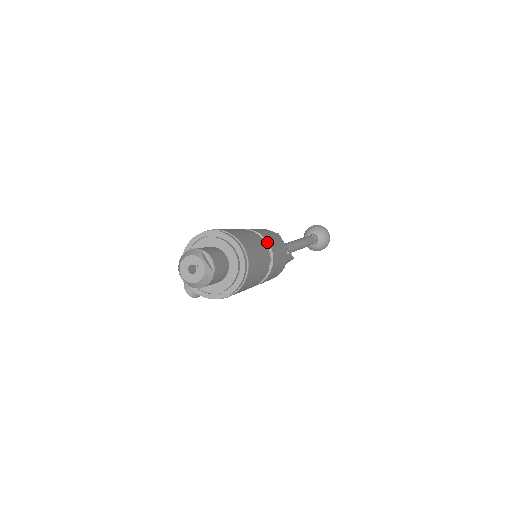
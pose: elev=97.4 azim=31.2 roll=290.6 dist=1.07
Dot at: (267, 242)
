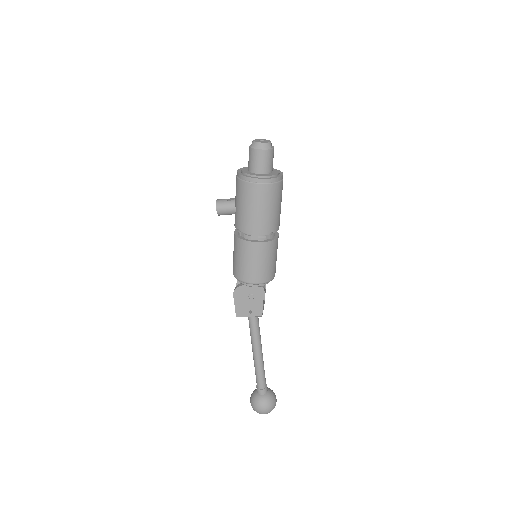
Dot at: (278, 235)
